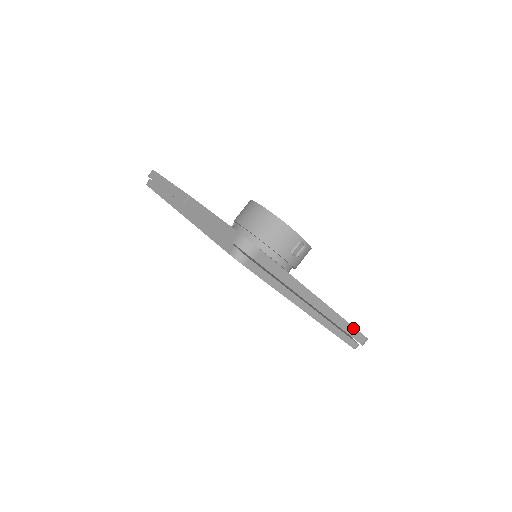
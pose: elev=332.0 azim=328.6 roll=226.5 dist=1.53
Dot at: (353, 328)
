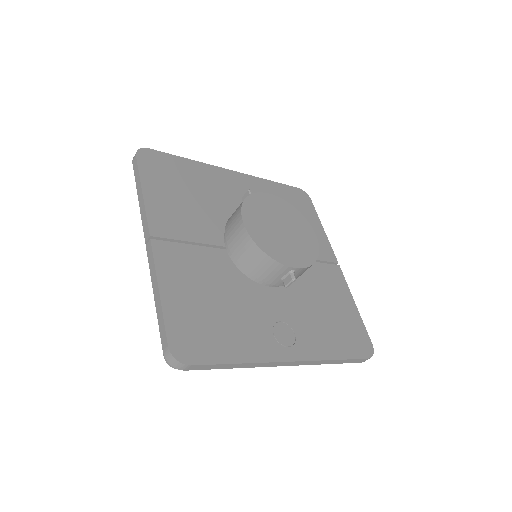
Dot at: (346, 360)
